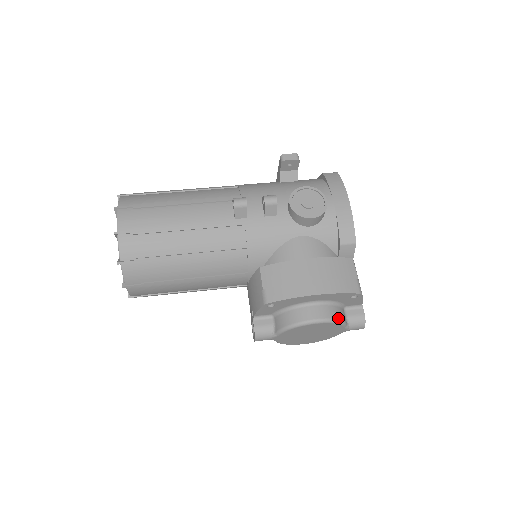
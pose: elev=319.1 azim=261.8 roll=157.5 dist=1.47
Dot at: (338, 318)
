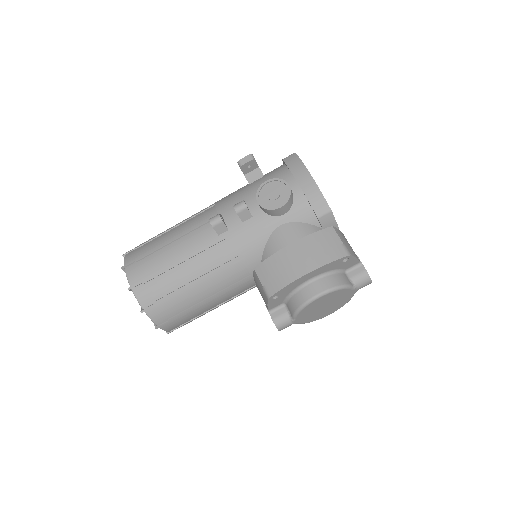
Dot at: (339, 284)
